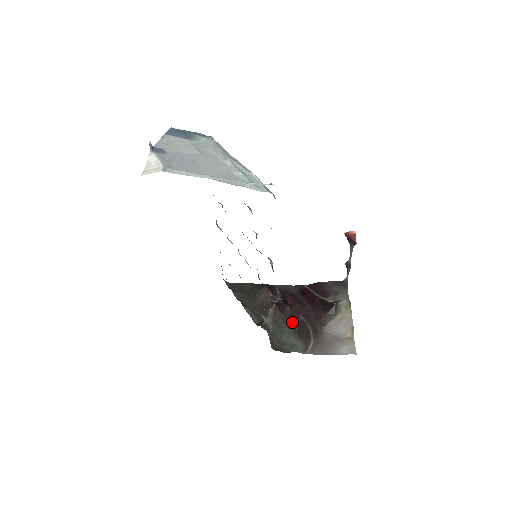
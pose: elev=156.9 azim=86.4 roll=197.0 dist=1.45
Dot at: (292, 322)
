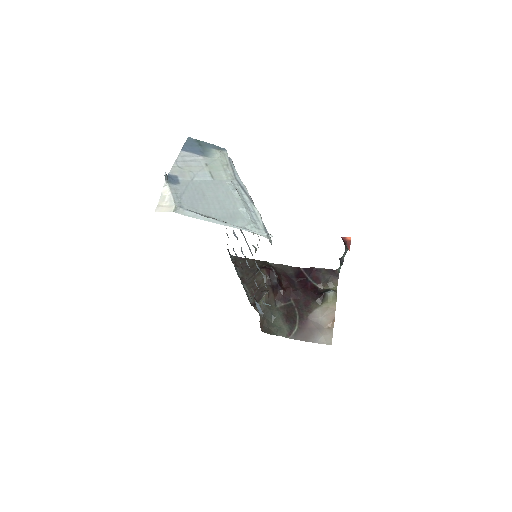
Dot at: (283, 305)
